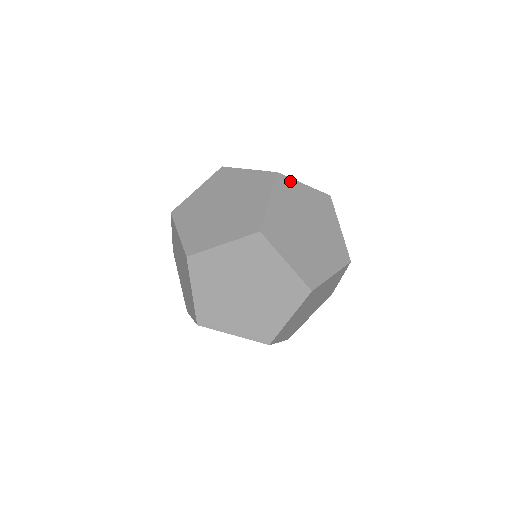
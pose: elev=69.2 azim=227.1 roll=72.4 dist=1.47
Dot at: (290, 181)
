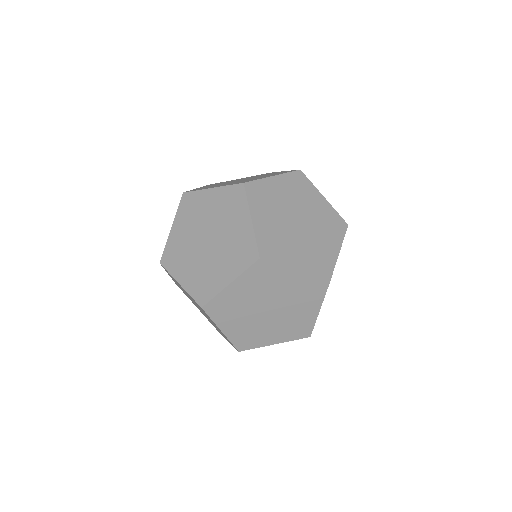
Dot at: (309, 183)
